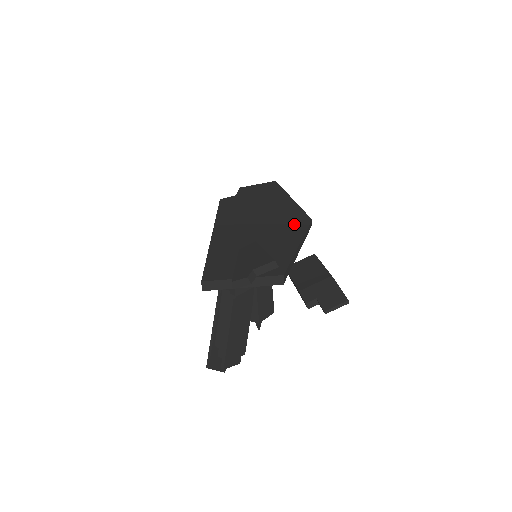
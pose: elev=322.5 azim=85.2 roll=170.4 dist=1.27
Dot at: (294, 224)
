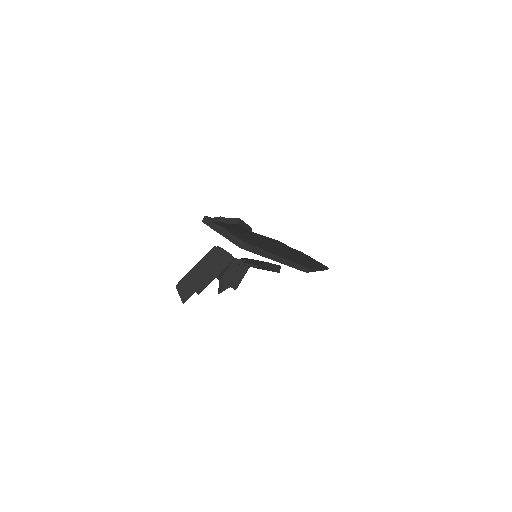
Dot at: (294, 260)
